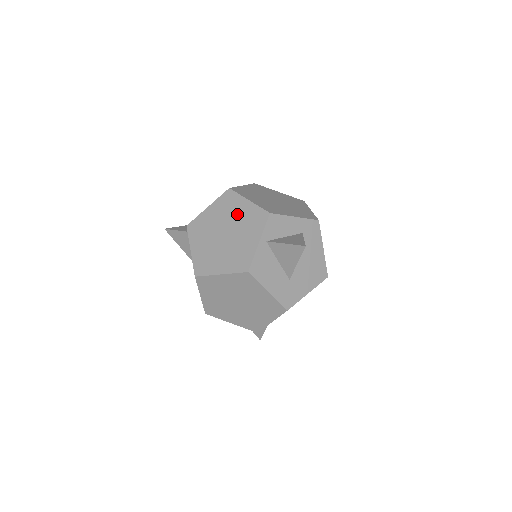
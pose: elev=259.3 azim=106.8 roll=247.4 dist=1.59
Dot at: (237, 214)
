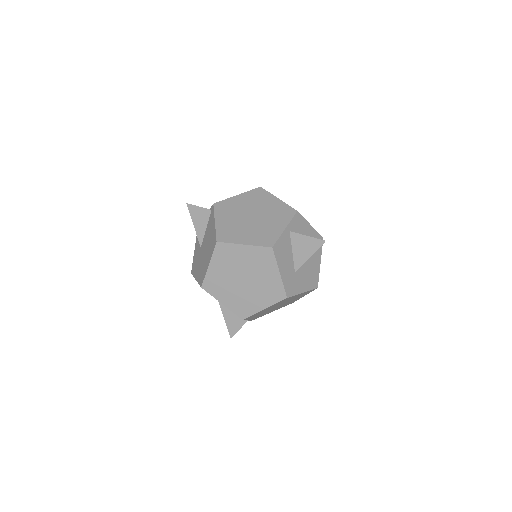
Dot at: (266, 205)
